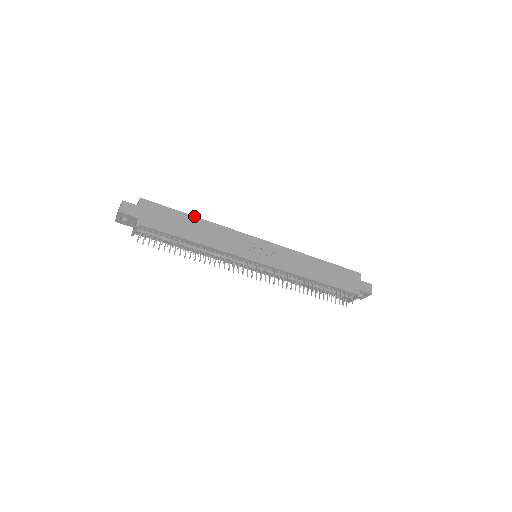
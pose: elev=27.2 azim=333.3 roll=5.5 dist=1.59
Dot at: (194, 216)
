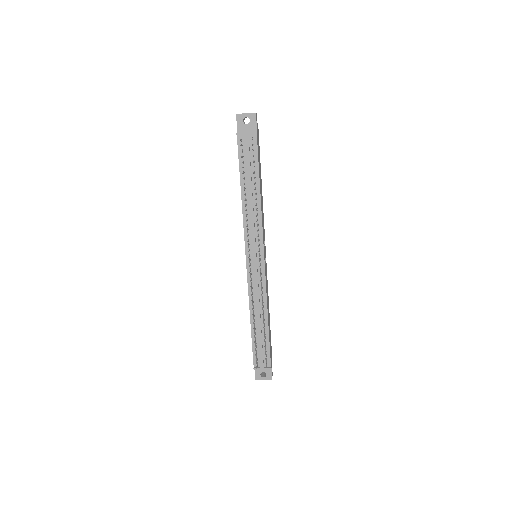
Dot at: occluded
